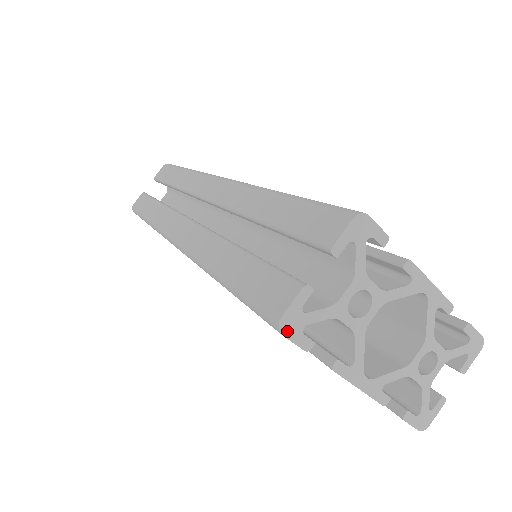
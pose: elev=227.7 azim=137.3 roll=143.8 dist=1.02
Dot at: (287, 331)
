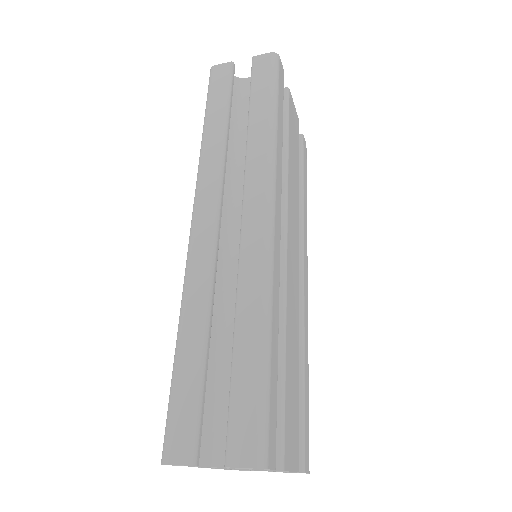
Dot at: occluded
